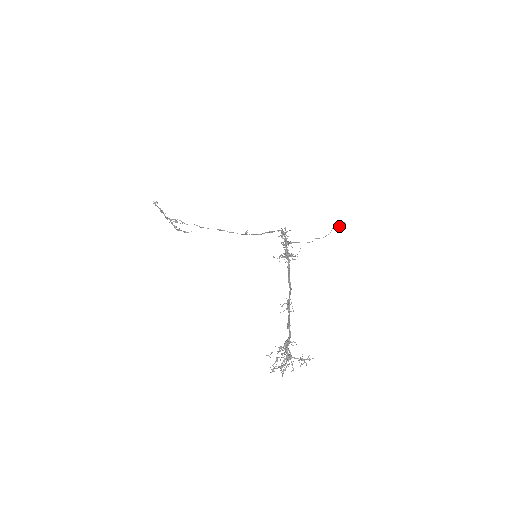
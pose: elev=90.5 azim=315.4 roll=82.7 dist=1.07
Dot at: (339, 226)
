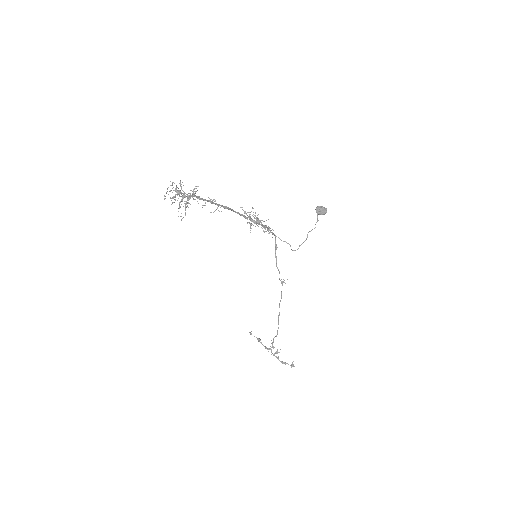
Dot at: (316, 209)
